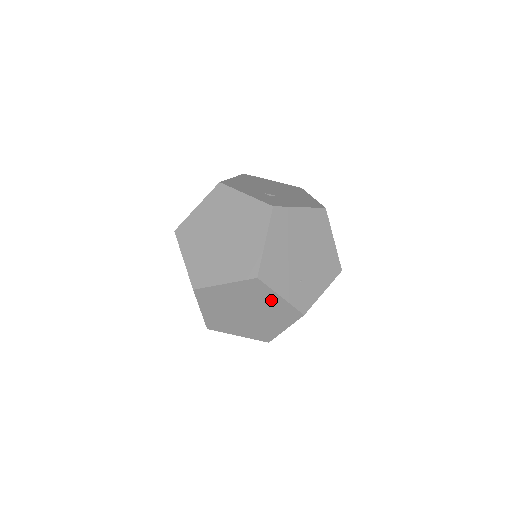
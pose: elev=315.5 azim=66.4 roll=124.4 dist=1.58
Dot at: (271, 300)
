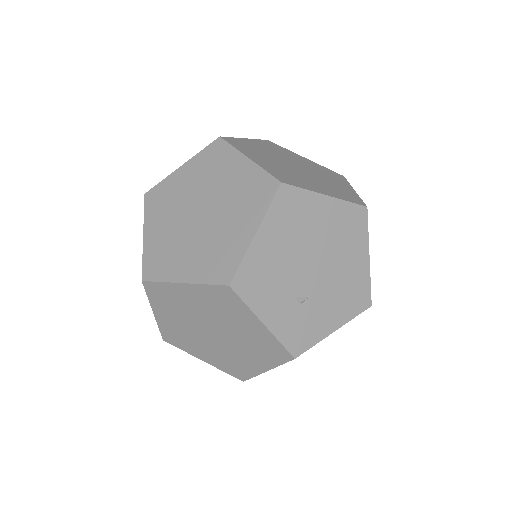
Dot at: occluded
